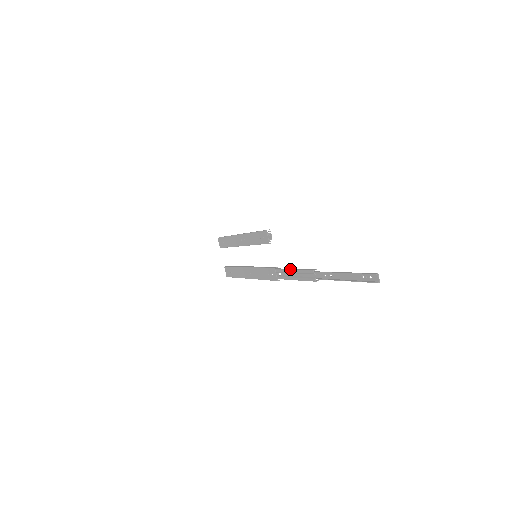
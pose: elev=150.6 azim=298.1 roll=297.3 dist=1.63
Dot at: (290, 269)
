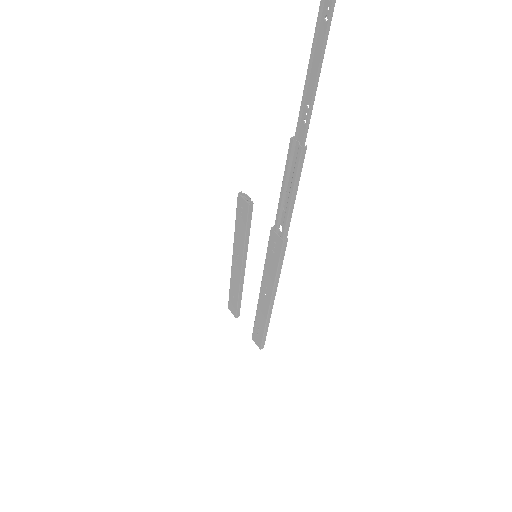
Dot at: occluded
